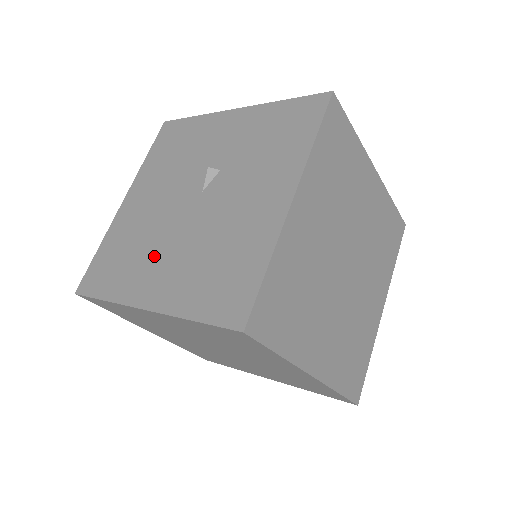
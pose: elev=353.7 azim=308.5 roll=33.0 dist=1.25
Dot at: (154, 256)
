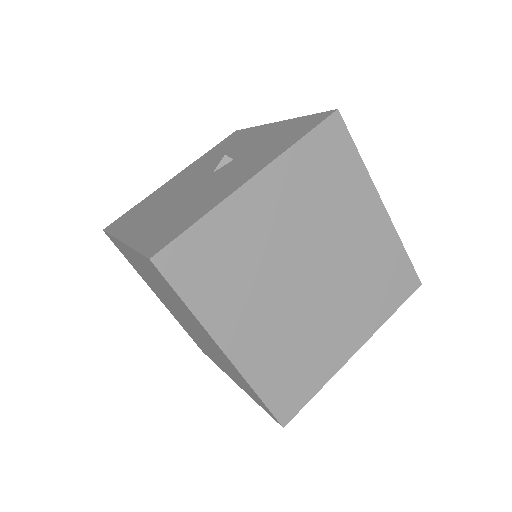
Dot at: (155, 210)
